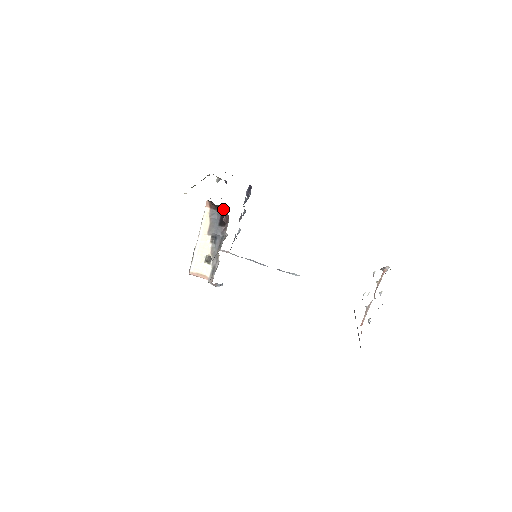
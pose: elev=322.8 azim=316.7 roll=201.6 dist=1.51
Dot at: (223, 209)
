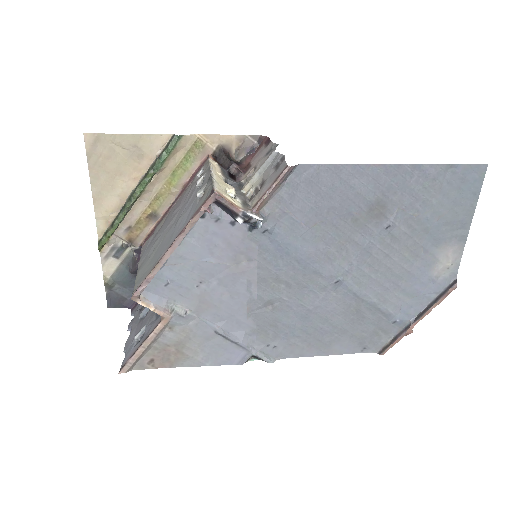
Dot at: (235, 161)
